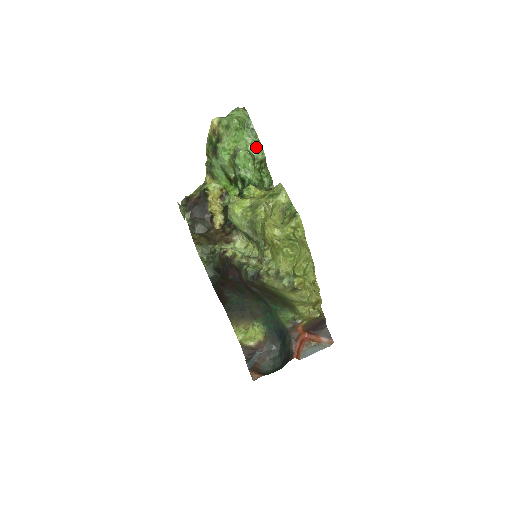
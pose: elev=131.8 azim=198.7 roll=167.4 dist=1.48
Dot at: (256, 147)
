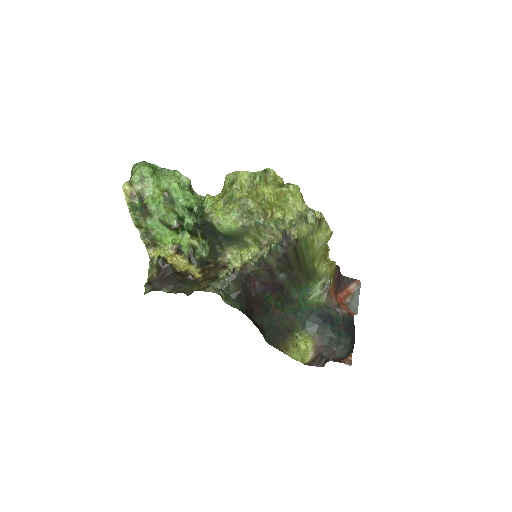
Dot at: (177, 179)
